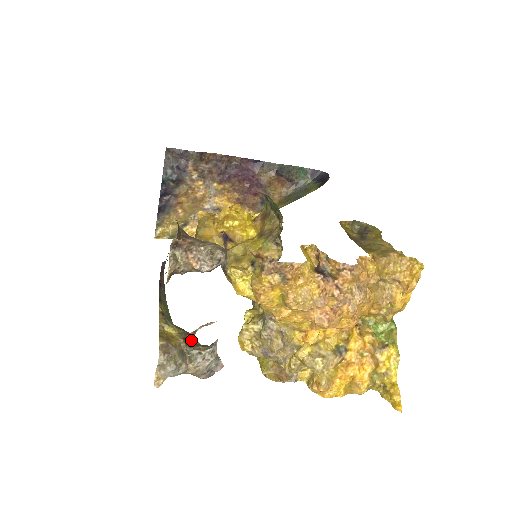
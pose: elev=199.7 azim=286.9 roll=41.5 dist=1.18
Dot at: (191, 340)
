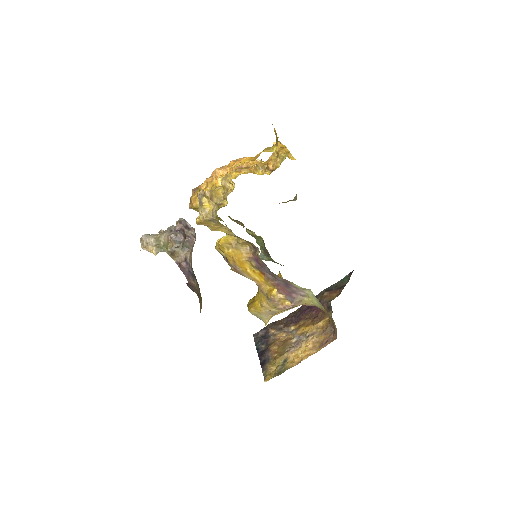
Dot at: (175, 247)
